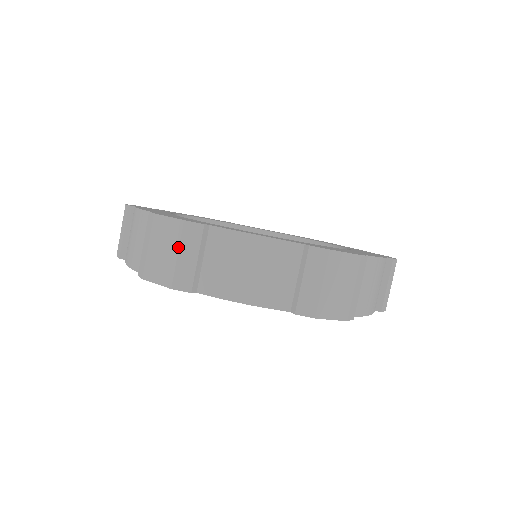
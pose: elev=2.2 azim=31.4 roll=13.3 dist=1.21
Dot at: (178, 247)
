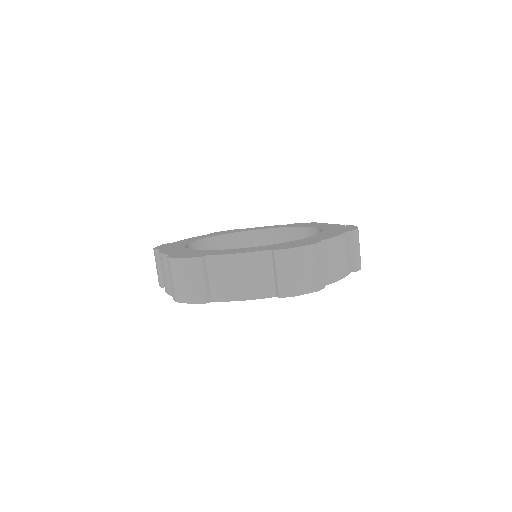
Dot at: (190, 276)
